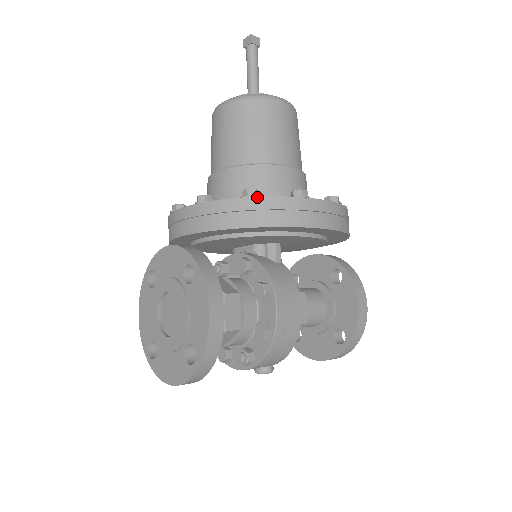
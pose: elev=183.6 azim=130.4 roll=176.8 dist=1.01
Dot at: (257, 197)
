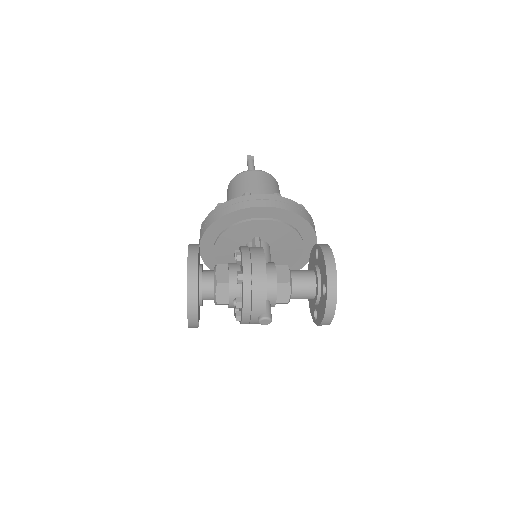
Dot at: (220, 205)
